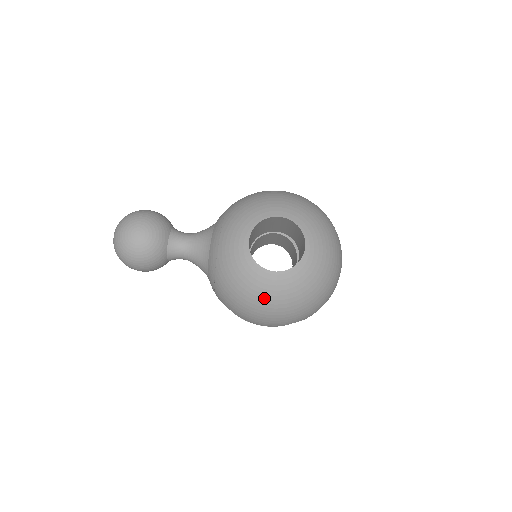
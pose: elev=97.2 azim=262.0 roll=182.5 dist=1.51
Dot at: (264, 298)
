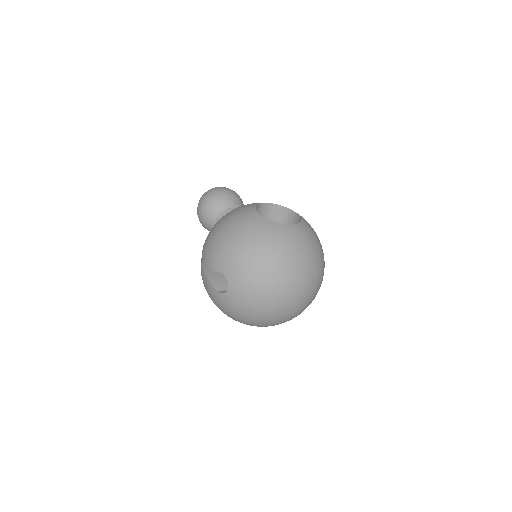
Dot at: (233, 222)
